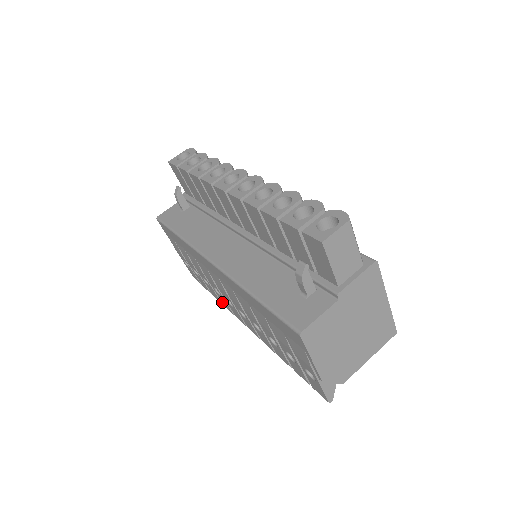
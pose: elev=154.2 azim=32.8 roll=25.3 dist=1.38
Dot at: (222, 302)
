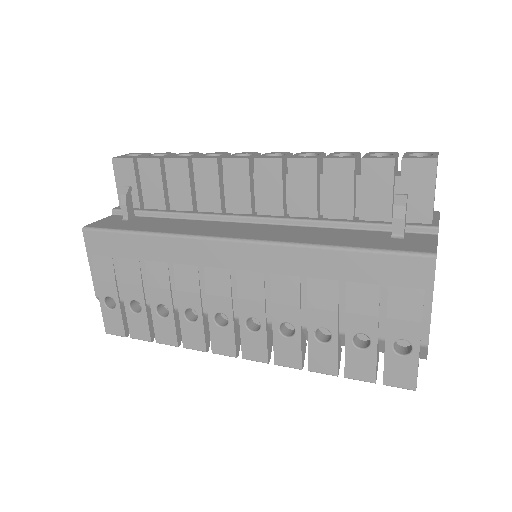
Dot at: (185, 339)
